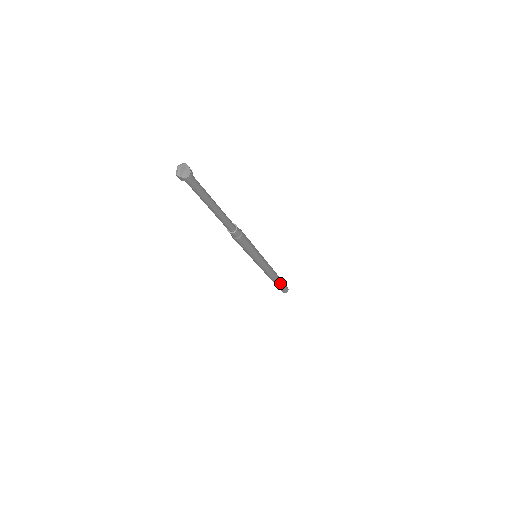
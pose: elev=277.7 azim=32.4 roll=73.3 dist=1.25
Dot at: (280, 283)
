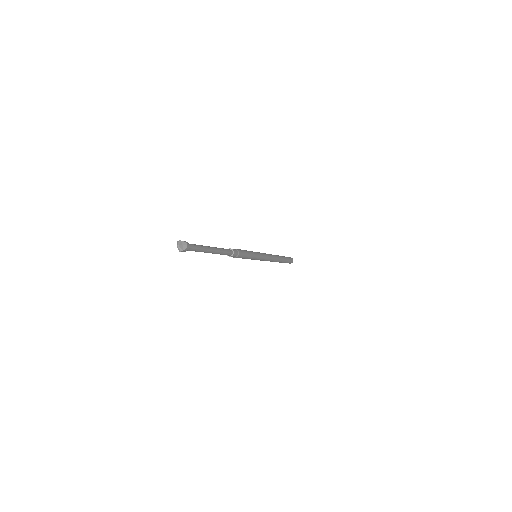
Dot at: (284, 259)
